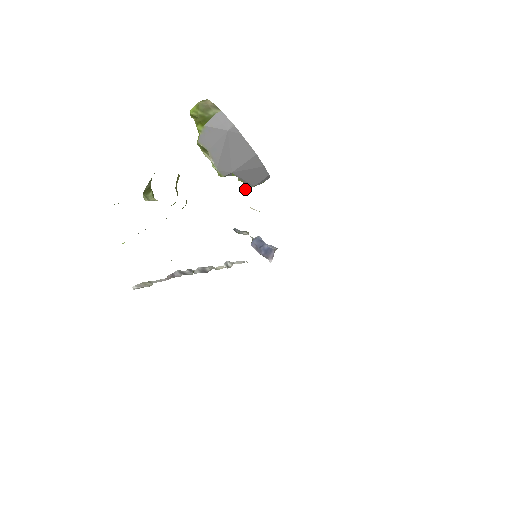
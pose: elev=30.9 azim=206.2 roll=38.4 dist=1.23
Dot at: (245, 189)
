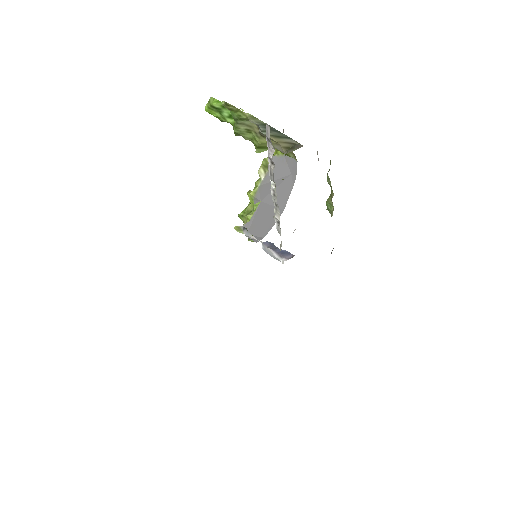
Dot at: (238, 229)
